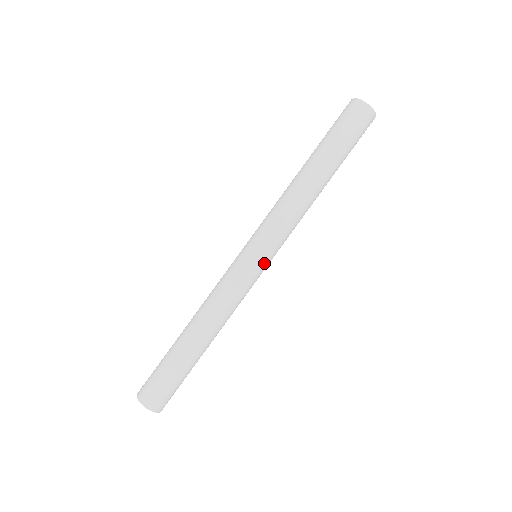
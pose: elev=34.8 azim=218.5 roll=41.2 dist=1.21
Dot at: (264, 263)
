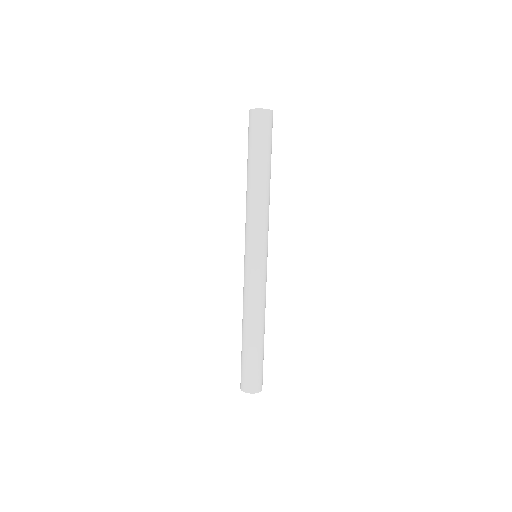
Dot at: (266, 258)
